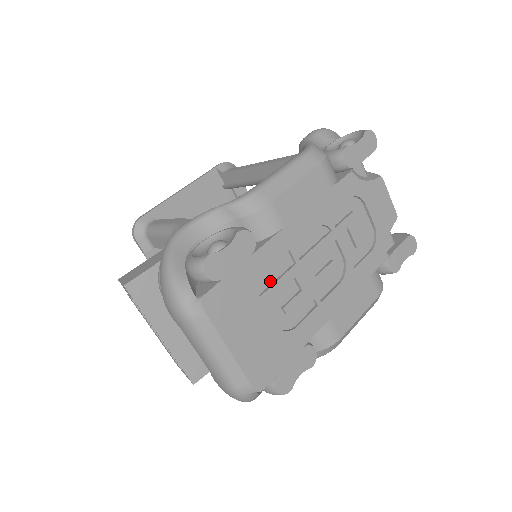
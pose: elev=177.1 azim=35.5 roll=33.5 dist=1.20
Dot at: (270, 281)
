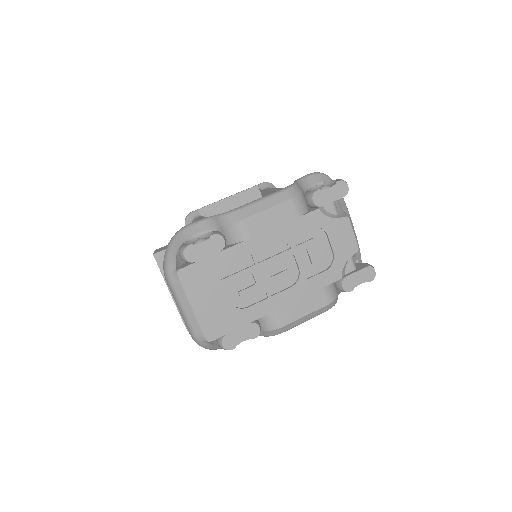
Dot at: (233, 272)
